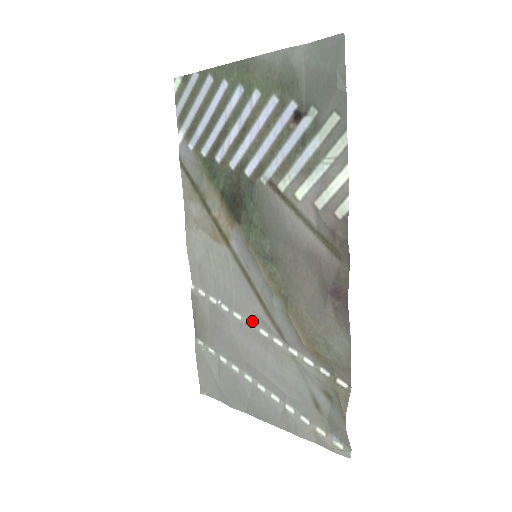
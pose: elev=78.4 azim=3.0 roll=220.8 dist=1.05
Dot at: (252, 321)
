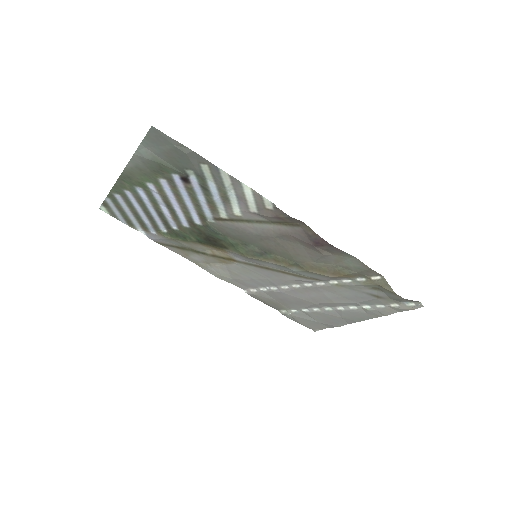
Dot at: (295, 284)
